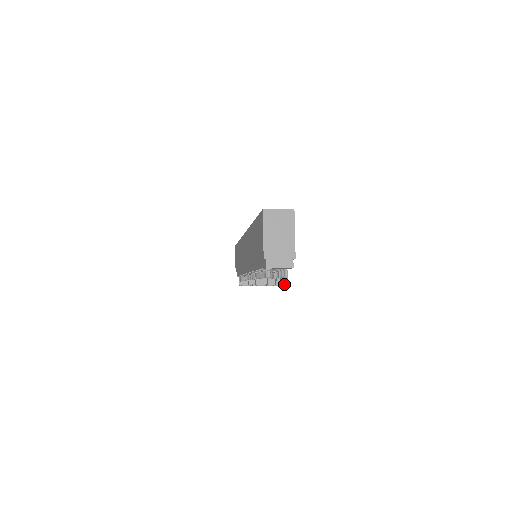
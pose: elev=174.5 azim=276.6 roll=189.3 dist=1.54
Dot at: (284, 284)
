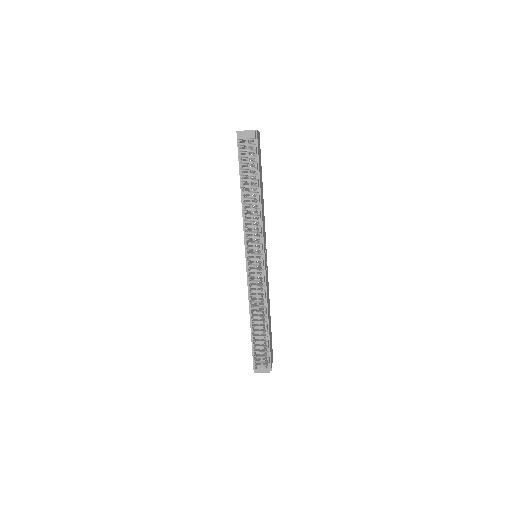
Dot at: (251, 146)
